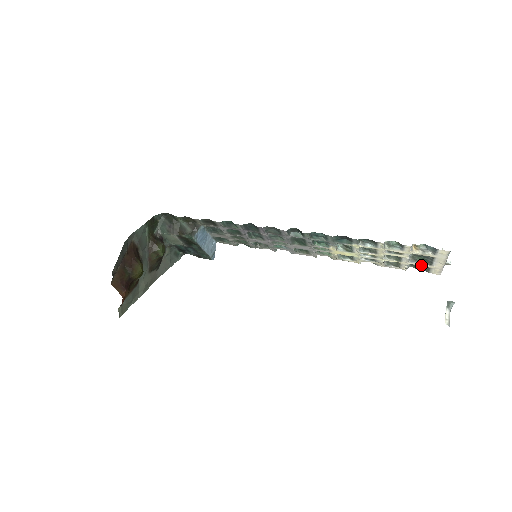
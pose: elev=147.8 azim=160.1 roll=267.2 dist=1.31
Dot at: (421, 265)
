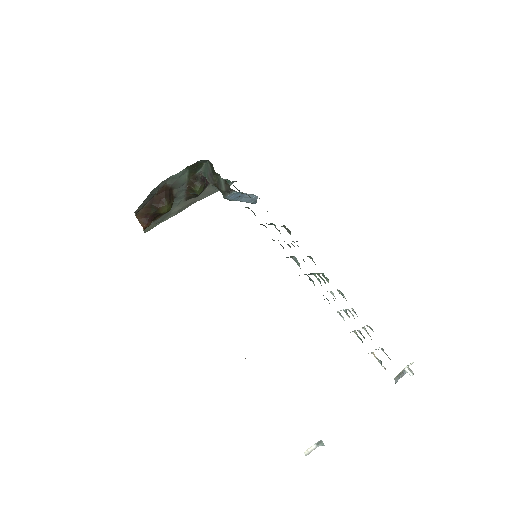
Dot at: (388, 357)
